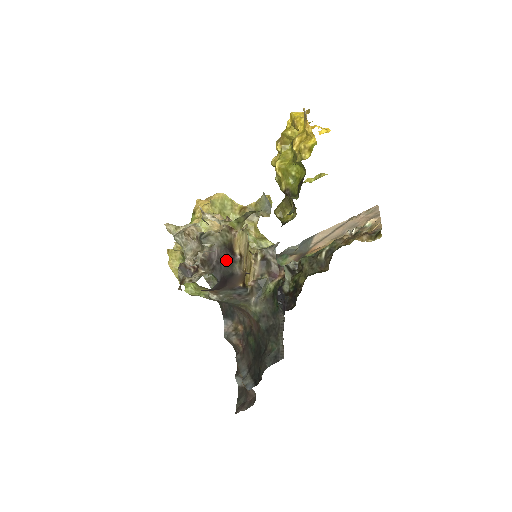
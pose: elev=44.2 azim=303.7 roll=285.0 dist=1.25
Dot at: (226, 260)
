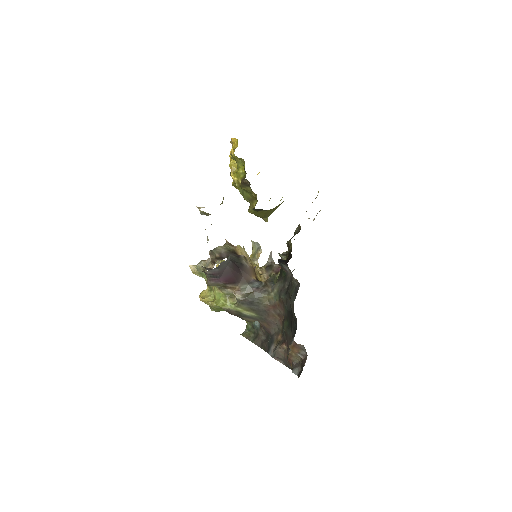
Dot at: (234, 257)
